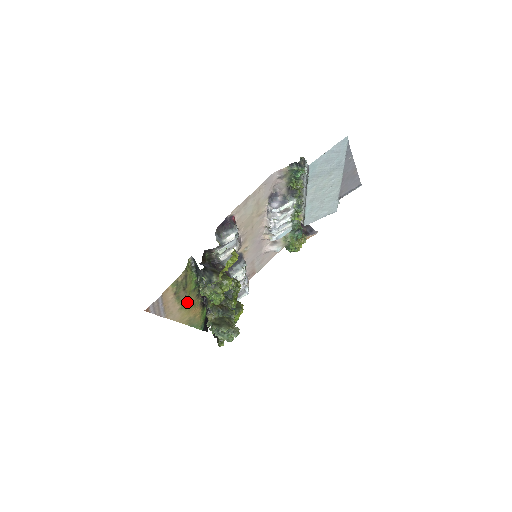
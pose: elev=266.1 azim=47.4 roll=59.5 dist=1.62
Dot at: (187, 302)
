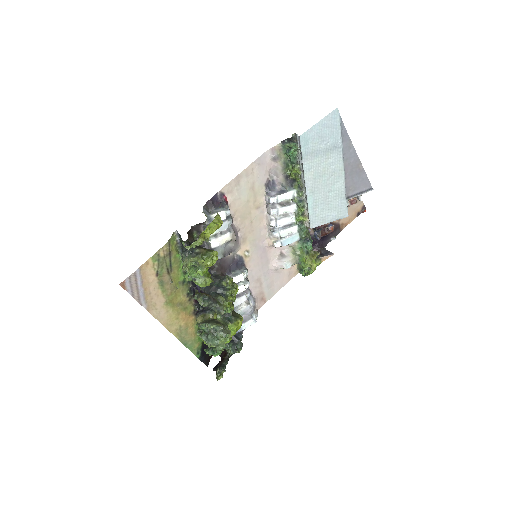
Dot at: (175, 298)
